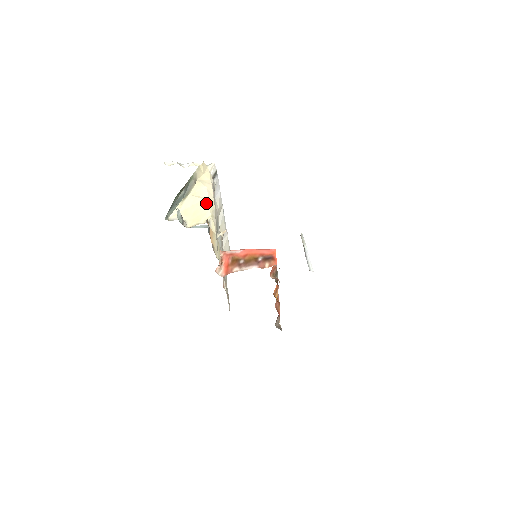
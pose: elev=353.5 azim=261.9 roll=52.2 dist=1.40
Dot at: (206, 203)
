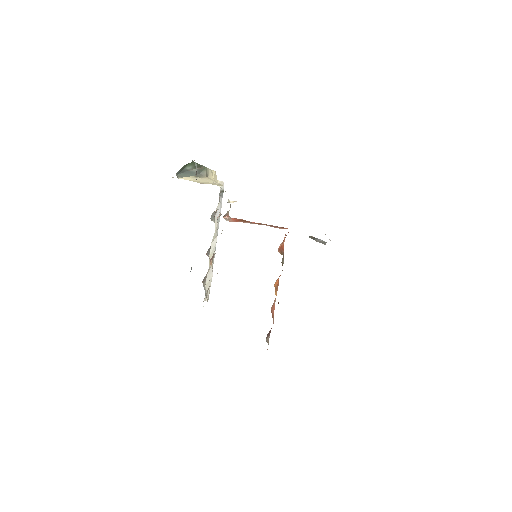
Dot at: (218, 183)
